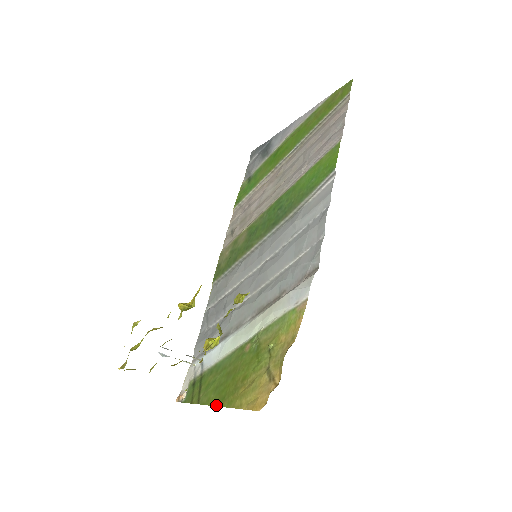
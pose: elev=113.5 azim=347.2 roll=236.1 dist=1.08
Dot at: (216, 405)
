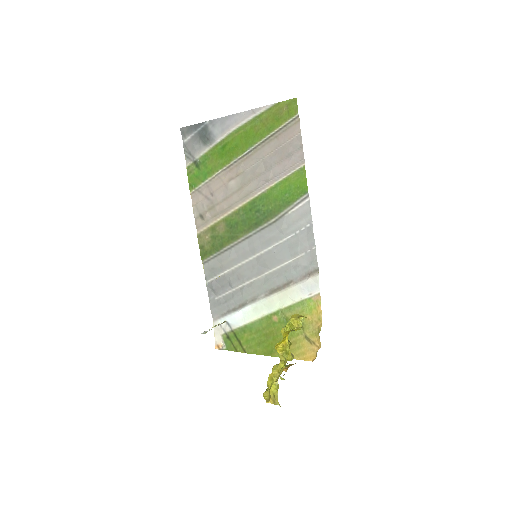
Dot at: (267, 355)
